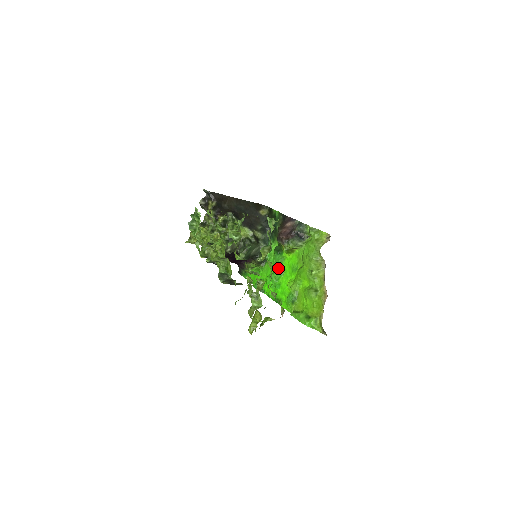
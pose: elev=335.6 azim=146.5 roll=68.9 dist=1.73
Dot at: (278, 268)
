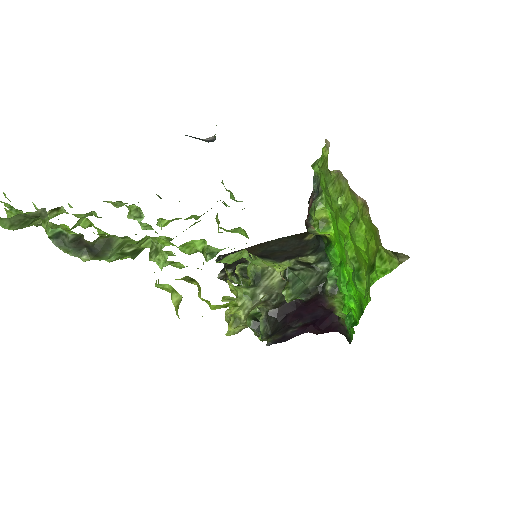
Dot at: occluded
